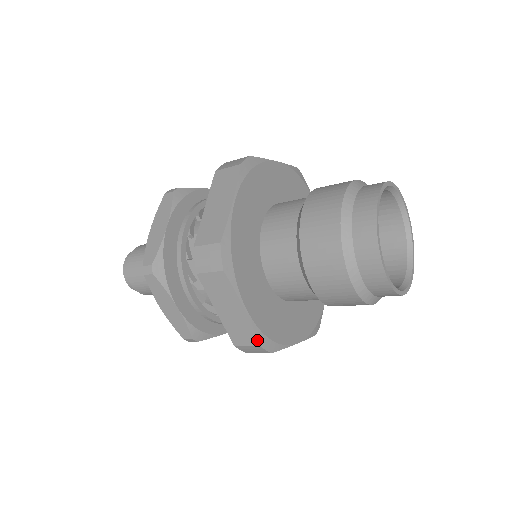
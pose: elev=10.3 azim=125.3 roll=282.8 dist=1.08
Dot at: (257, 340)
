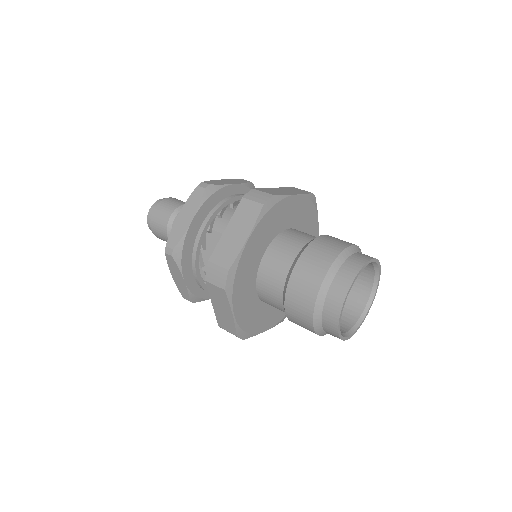
Dot at: (236, 333)
